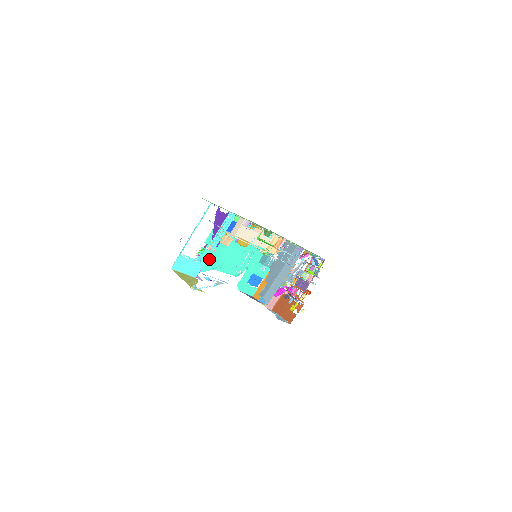
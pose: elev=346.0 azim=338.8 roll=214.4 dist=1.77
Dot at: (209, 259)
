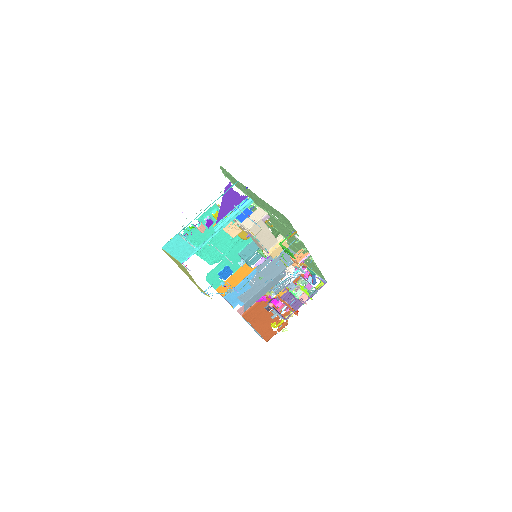
Dot at: (193, 239)
